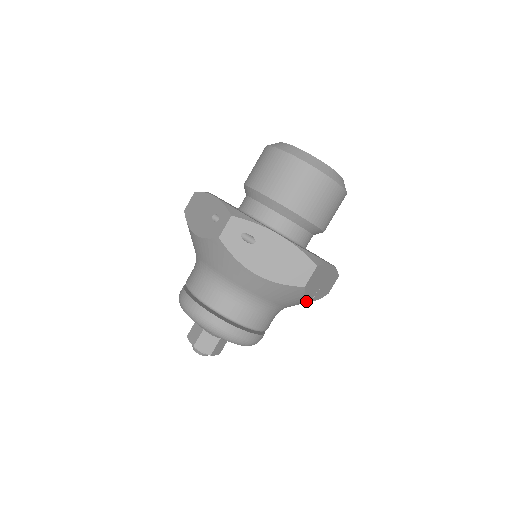
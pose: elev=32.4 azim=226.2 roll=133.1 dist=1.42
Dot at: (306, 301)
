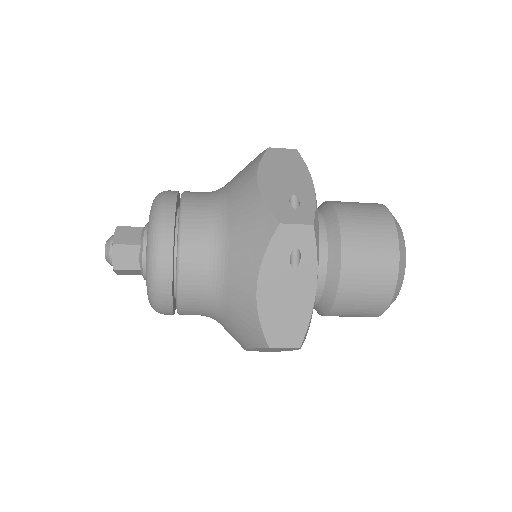
Dot at: (243, 345)
